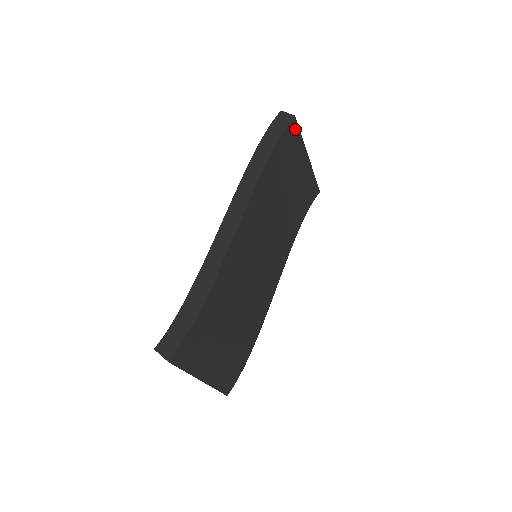
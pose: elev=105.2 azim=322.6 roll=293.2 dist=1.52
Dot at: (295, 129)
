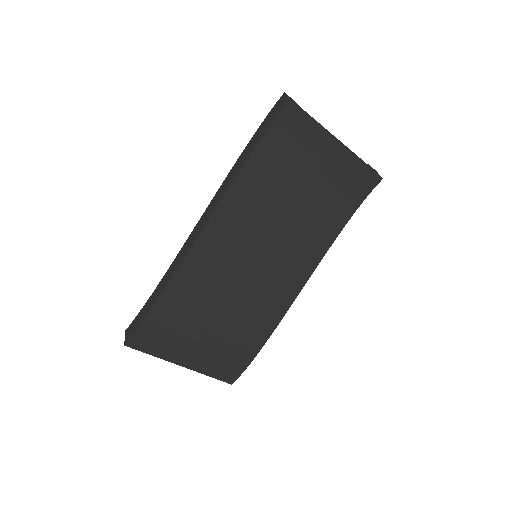
Dot at: (297, 114)
